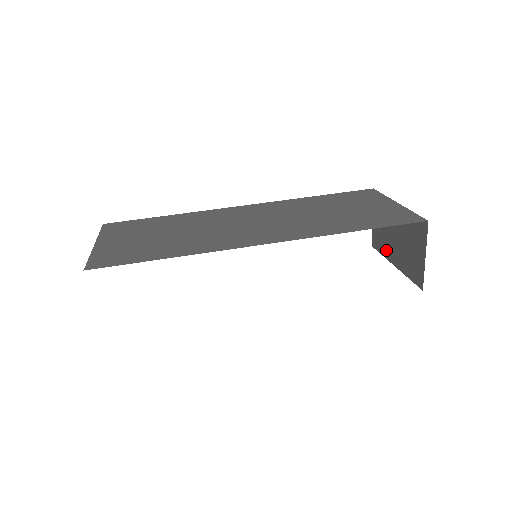
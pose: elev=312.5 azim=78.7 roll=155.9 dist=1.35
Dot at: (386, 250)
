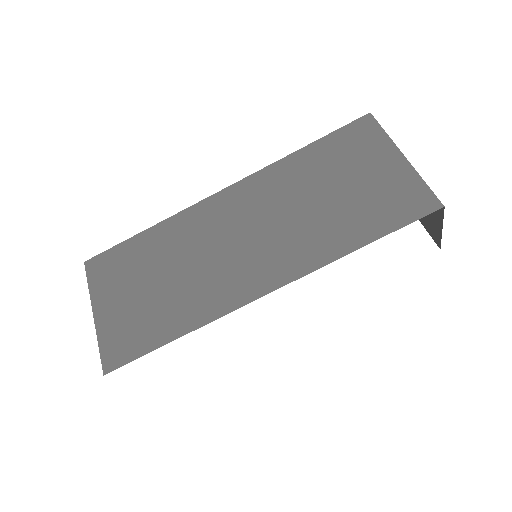
Dot at: occluded
